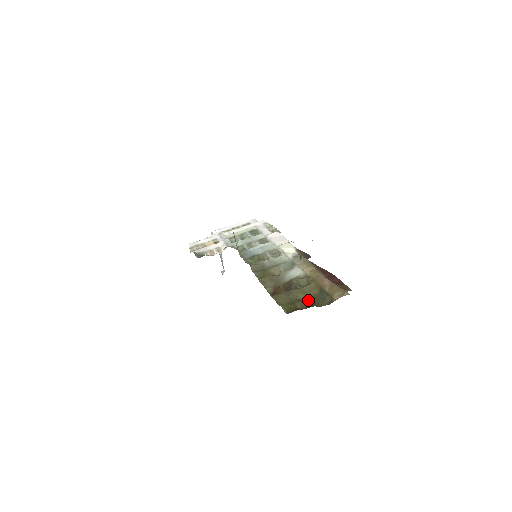
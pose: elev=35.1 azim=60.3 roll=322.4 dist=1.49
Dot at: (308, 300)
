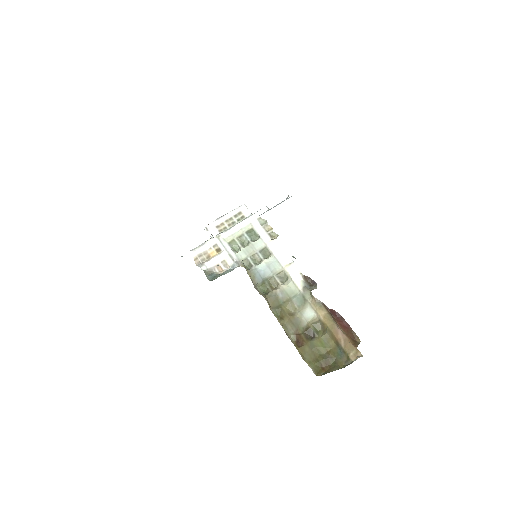
Dot at: (329, 357)
